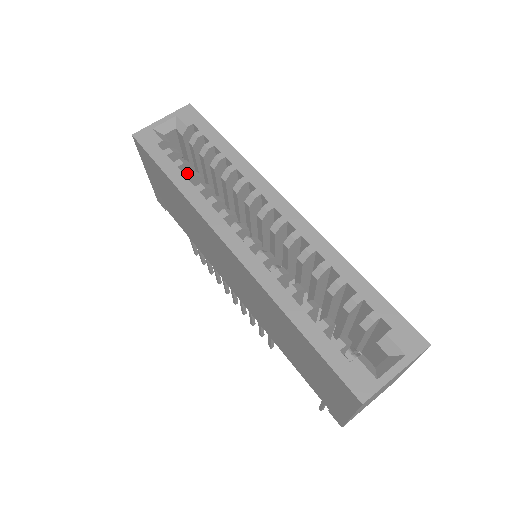
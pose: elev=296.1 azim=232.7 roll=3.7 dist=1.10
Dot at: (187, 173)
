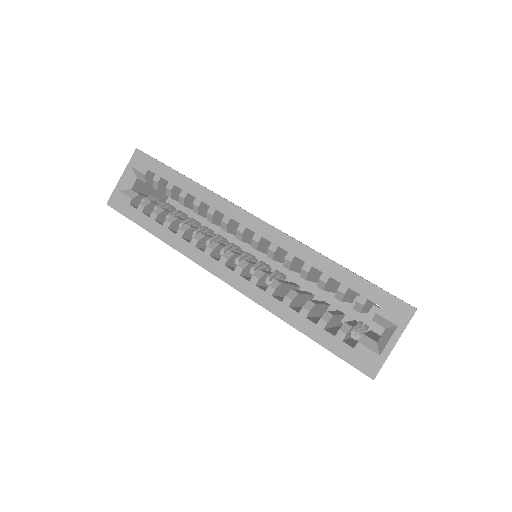
Dot at: (164, 223)
